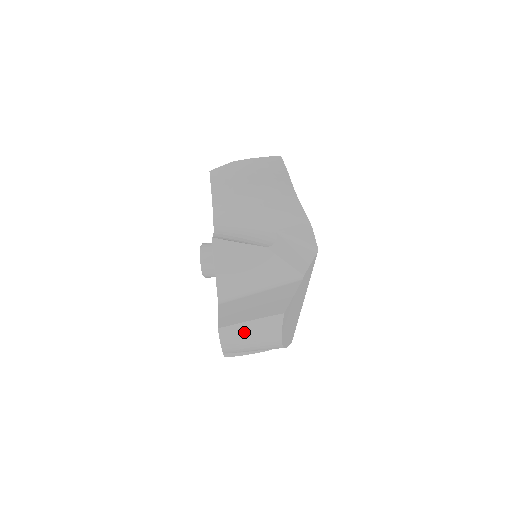
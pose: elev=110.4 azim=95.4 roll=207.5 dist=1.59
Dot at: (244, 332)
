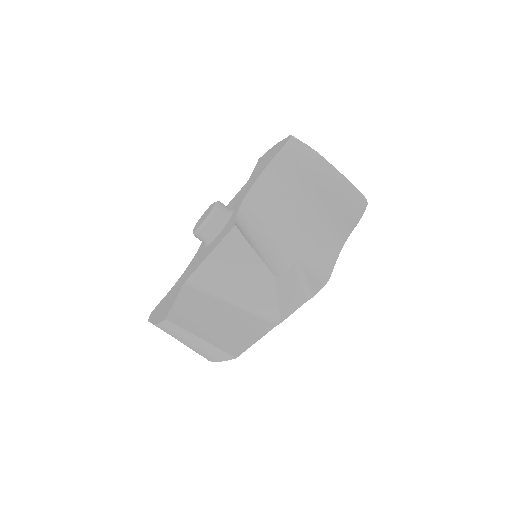
Dot at: (186, 337)
